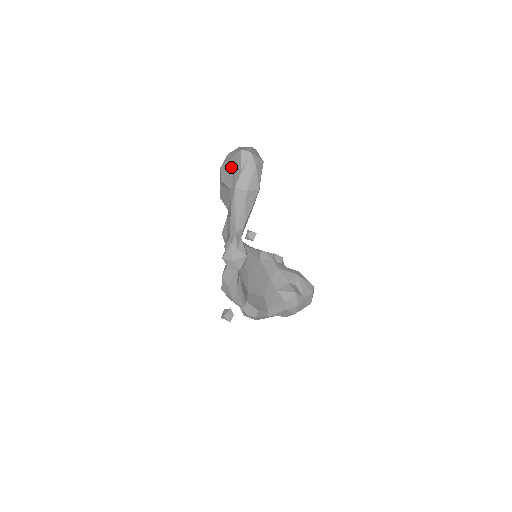
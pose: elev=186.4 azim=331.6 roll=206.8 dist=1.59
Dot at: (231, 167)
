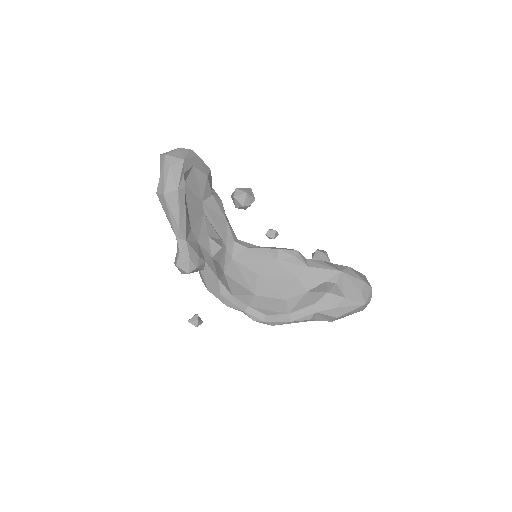
Dot at: occluded
